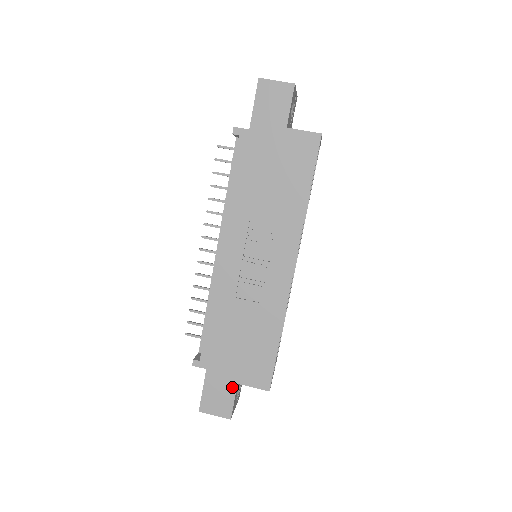
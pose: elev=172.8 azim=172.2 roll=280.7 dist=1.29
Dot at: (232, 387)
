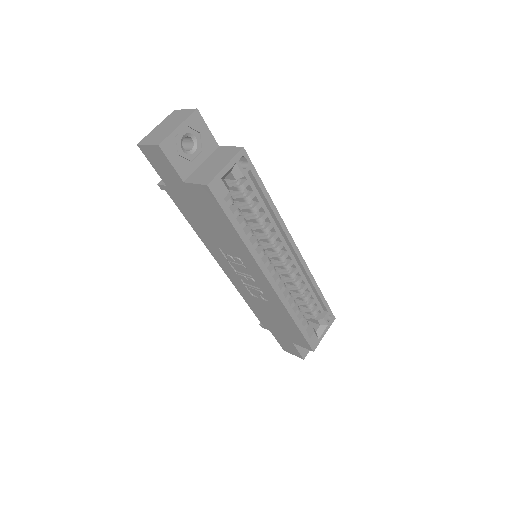
Dot at: (291, 344)
